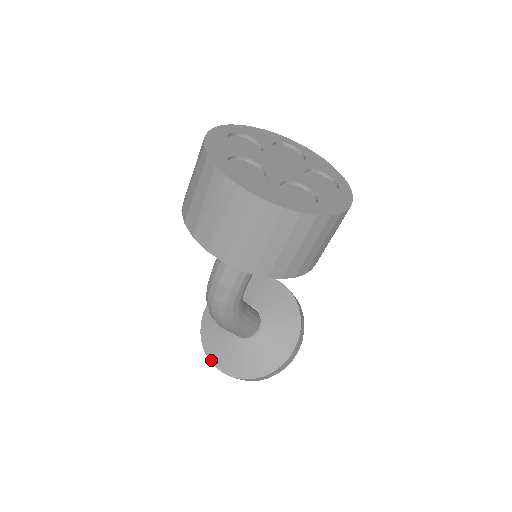
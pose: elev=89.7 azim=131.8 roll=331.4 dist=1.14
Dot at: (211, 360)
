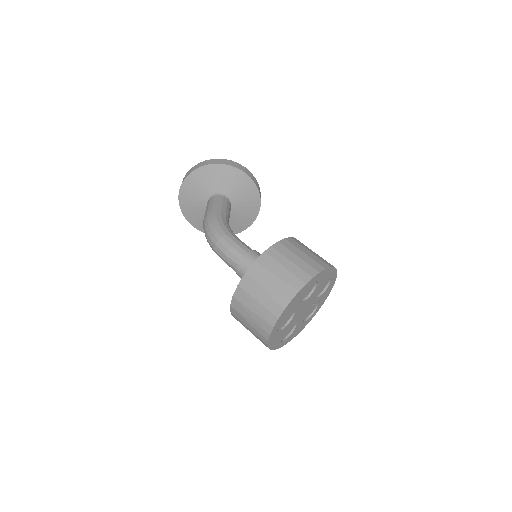
Dot at: (180, 192)
